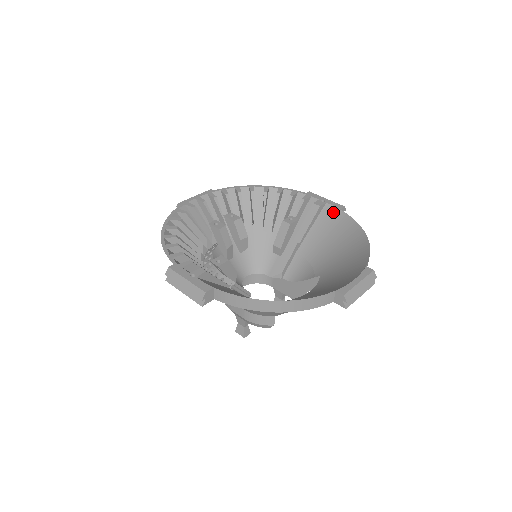
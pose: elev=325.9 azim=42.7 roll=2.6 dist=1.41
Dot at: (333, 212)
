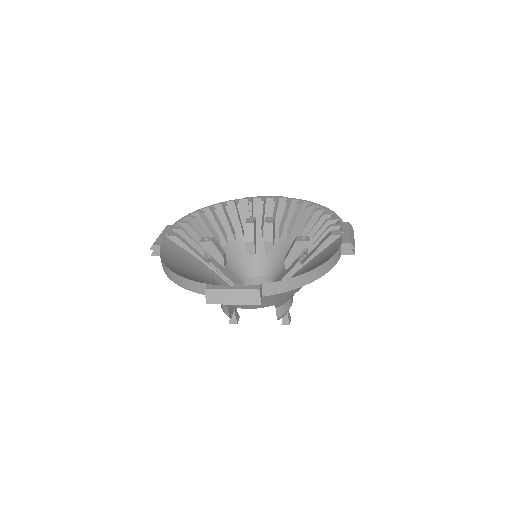
Dot at: (337, 244)
